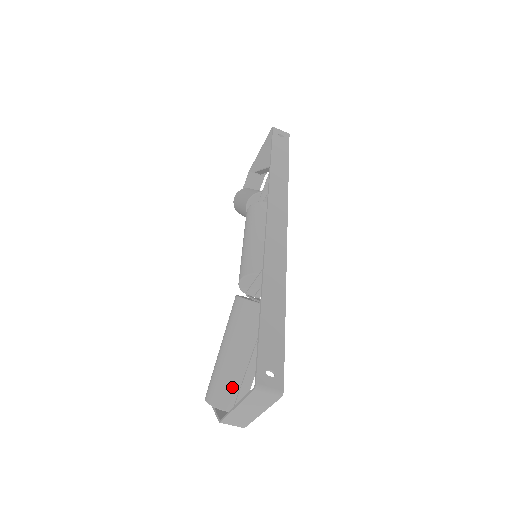
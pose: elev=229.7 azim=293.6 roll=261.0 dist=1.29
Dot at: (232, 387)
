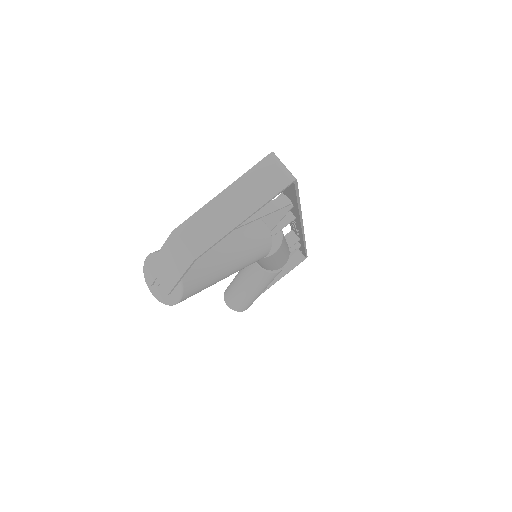
Dot at: occluded
